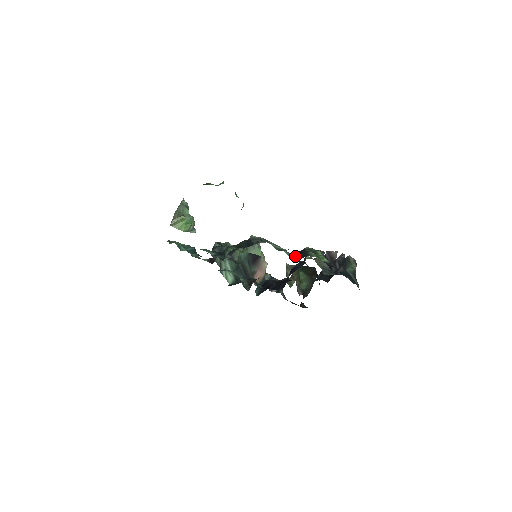
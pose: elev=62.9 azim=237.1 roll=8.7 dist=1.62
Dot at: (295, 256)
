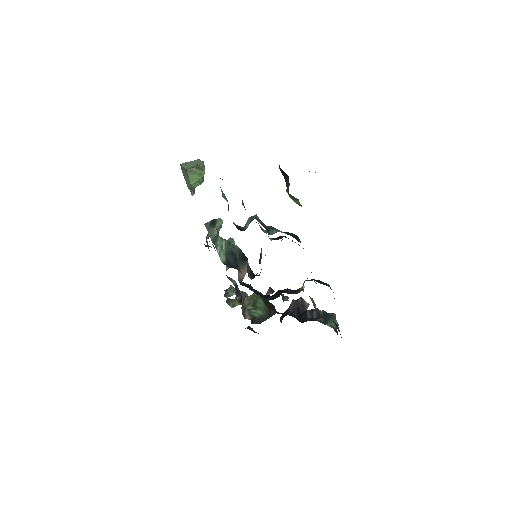
Dot at: occluded
